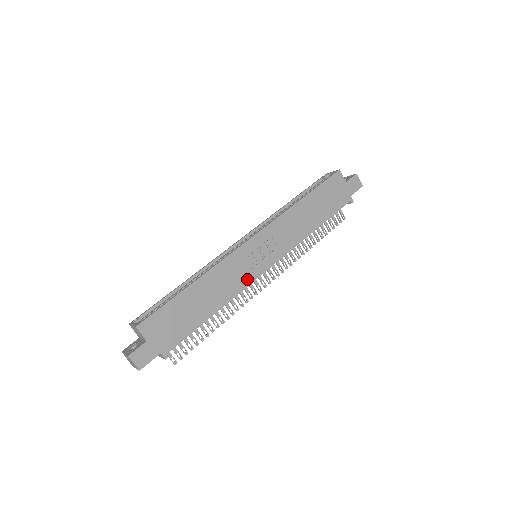
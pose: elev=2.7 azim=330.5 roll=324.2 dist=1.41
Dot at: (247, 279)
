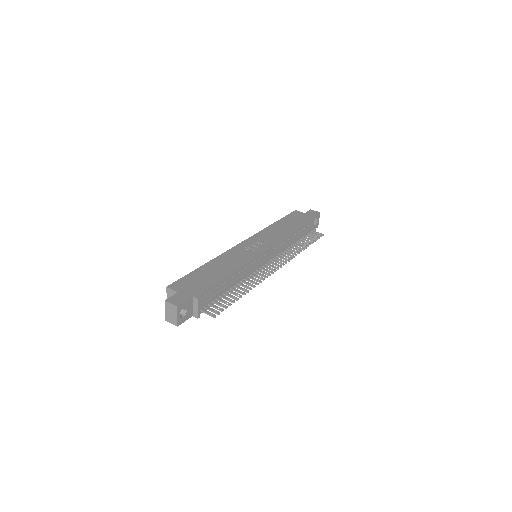
Dot at: (250, 257)
